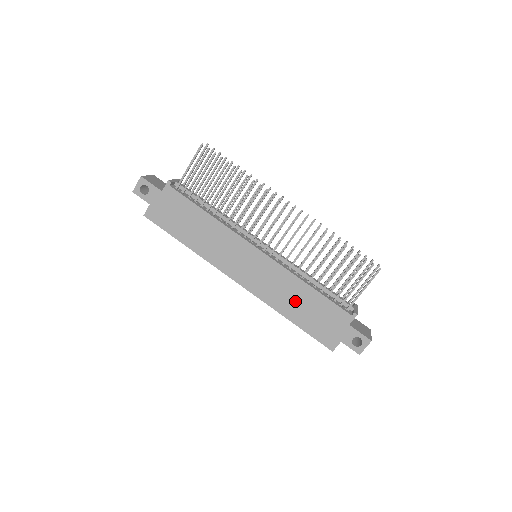
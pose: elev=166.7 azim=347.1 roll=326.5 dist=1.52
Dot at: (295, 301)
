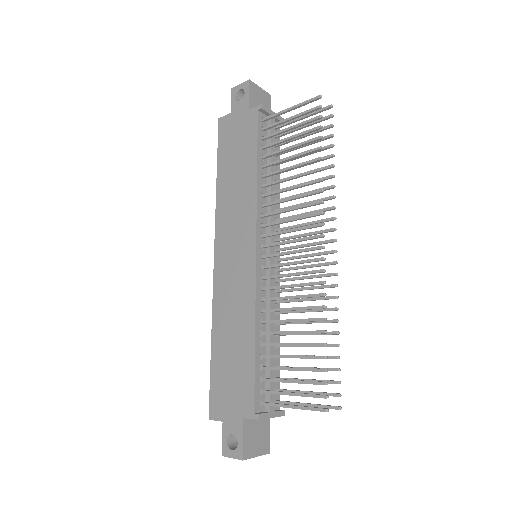
Dot at: (232, 334)
